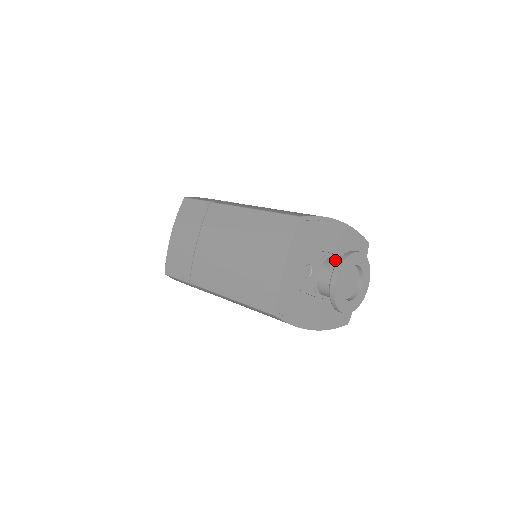
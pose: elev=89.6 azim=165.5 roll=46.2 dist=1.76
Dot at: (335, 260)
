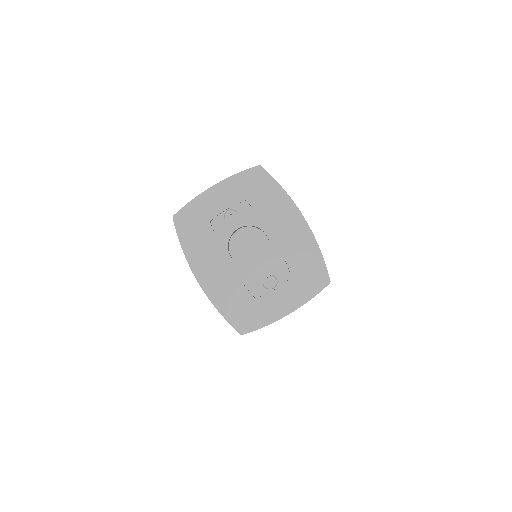
Dot at: occluded
